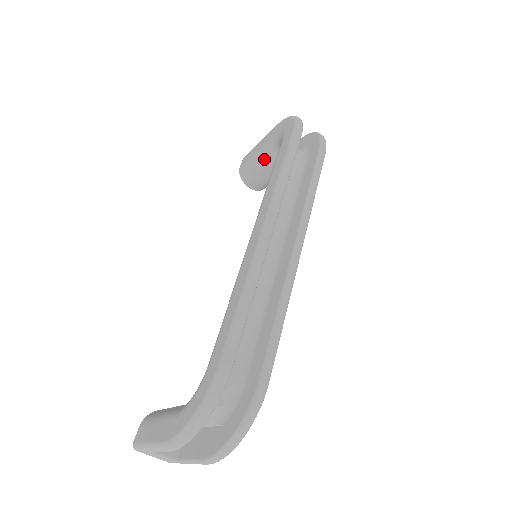
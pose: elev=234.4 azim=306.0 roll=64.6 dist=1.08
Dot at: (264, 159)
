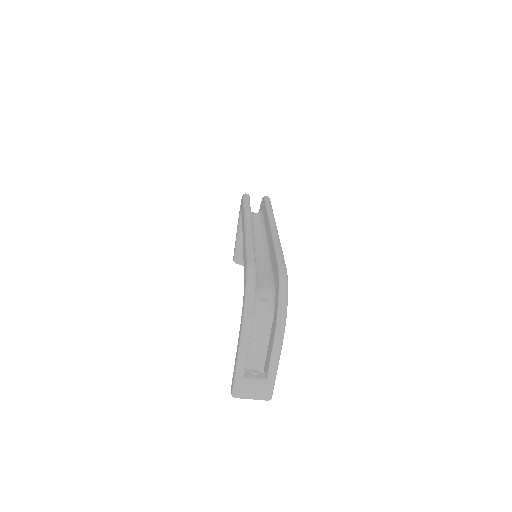
Dot at: (242, 237)
